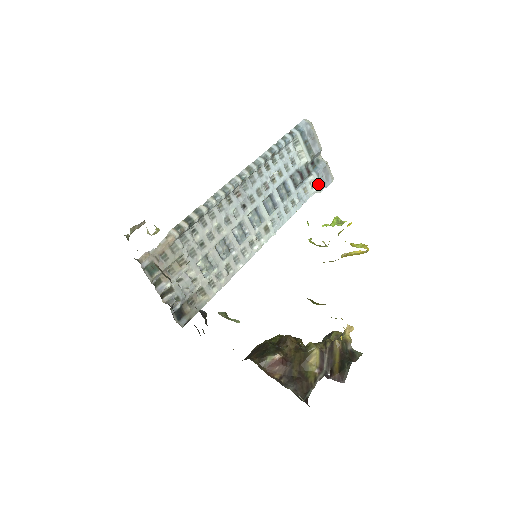
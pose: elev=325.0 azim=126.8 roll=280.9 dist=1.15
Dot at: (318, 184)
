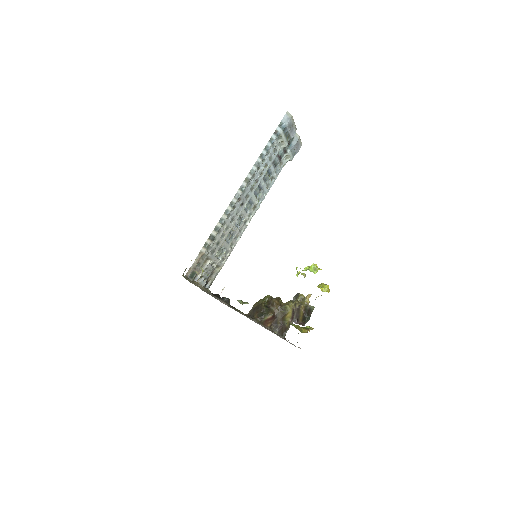
Dot at: (291, 156)
